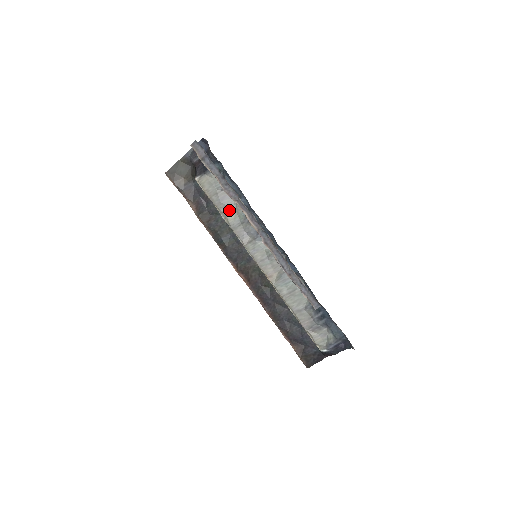
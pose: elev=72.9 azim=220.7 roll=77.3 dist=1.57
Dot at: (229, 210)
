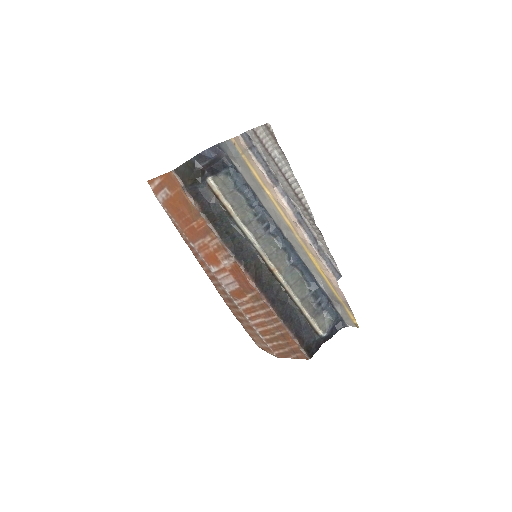
Dot at: (240, 209)
